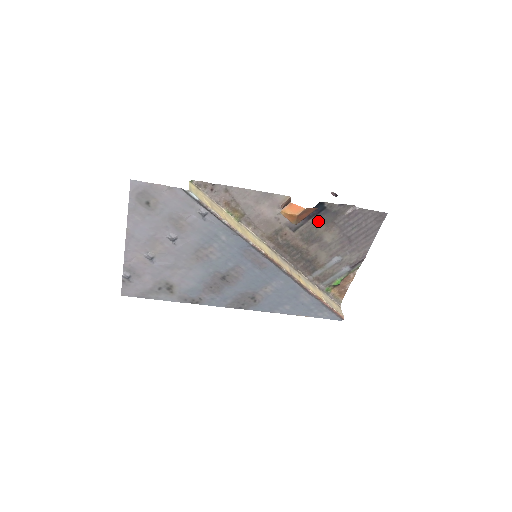
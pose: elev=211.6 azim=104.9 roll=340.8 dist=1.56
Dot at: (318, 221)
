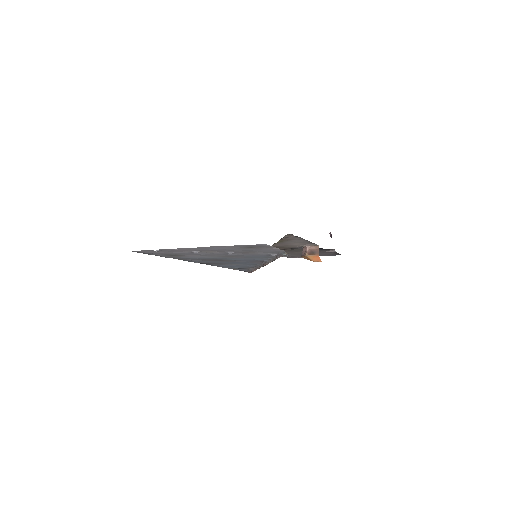
Dot at: occluded
